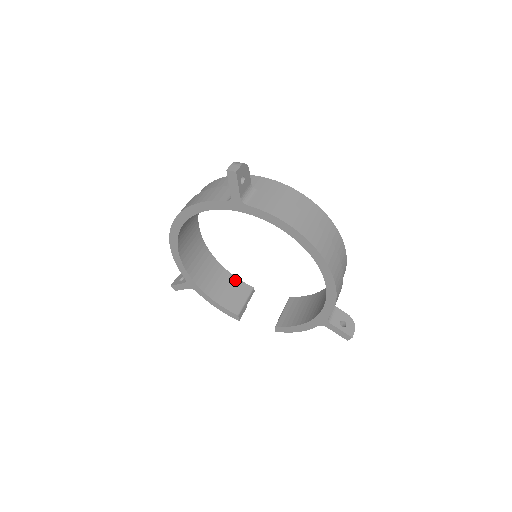
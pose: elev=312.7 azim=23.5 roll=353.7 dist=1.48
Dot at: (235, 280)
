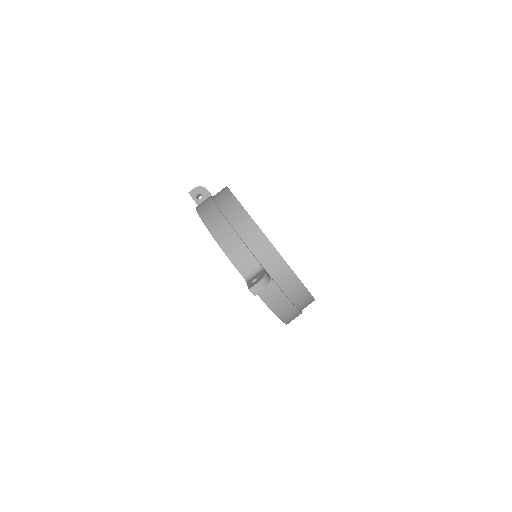
Dot at: occluded
